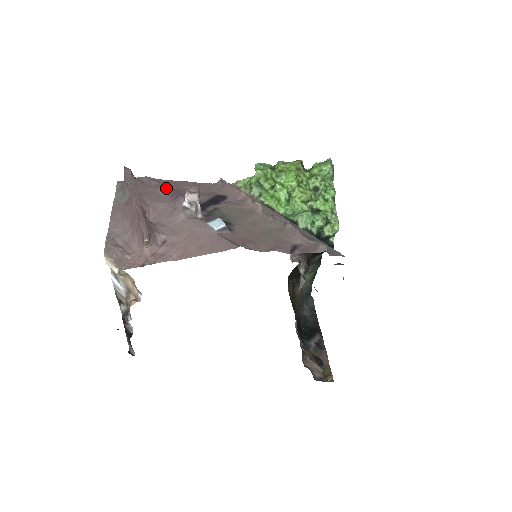
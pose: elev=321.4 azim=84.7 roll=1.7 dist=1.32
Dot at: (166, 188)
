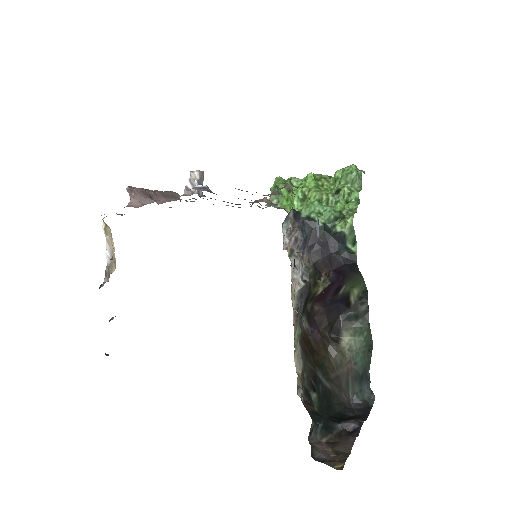
Dot at: occluded
